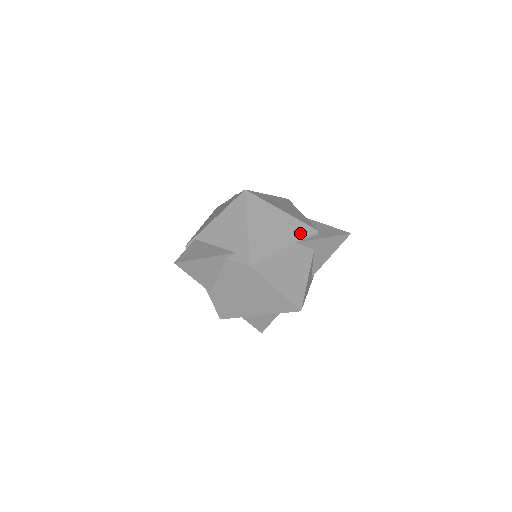
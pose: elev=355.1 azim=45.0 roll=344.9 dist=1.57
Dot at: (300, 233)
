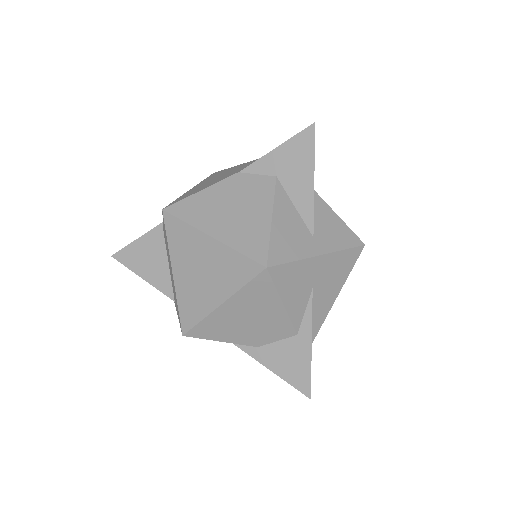
Dot at: occluded
